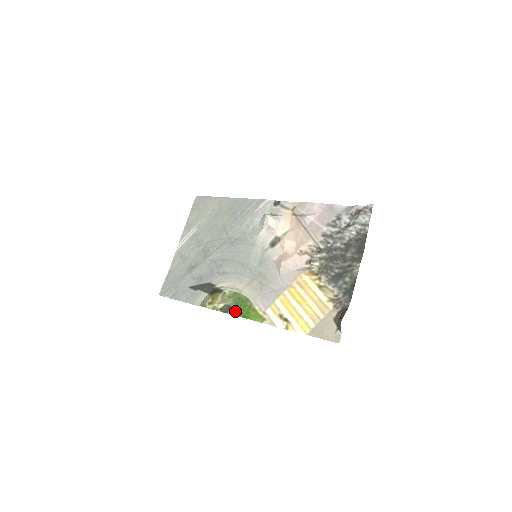
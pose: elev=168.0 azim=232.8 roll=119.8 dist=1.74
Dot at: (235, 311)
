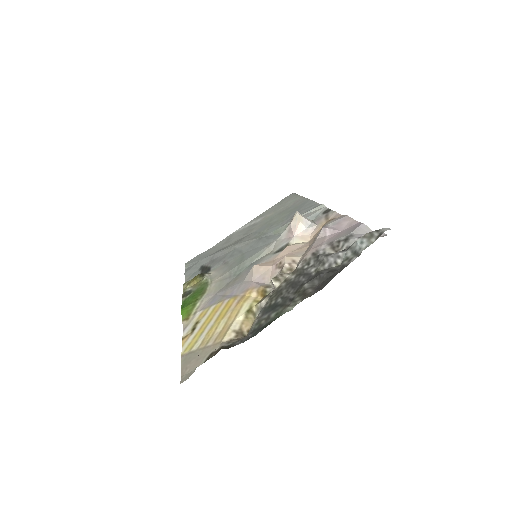
Dot at: (187, 299)
